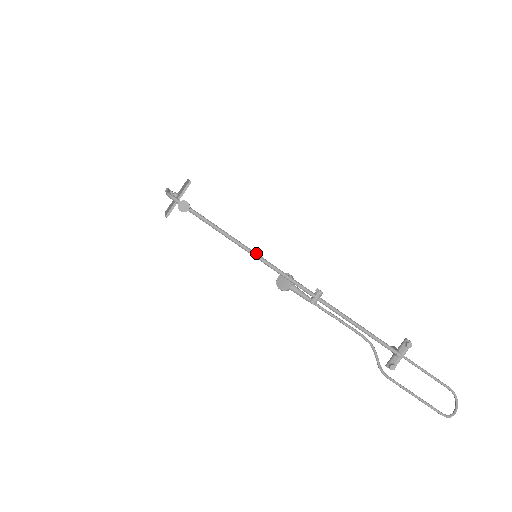
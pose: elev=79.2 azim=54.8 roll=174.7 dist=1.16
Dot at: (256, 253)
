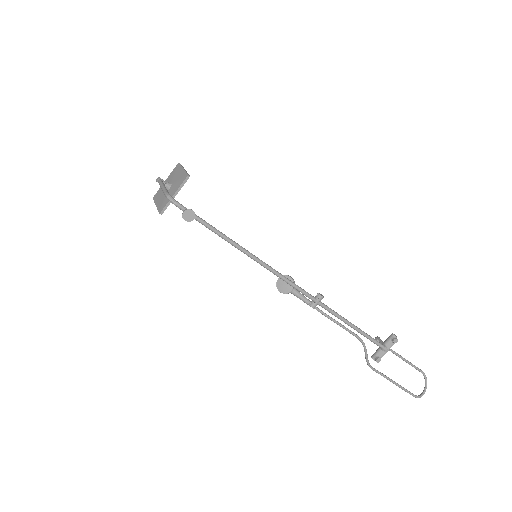
Dot at: (261, 260)
